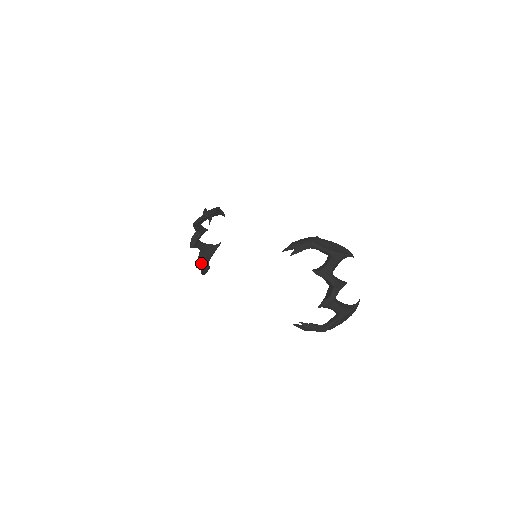
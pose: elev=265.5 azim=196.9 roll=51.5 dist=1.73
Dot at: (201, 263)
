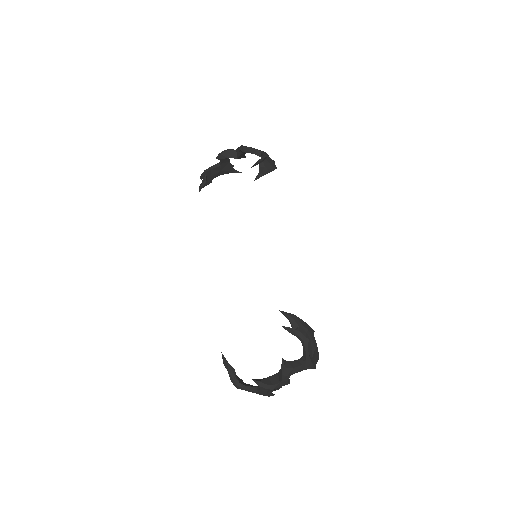
Dot at: (209, 174)
